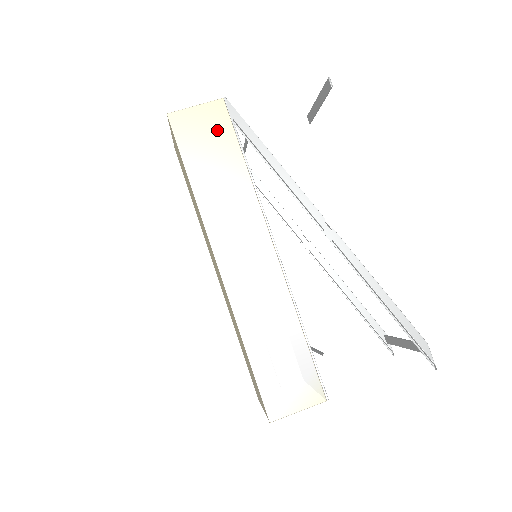
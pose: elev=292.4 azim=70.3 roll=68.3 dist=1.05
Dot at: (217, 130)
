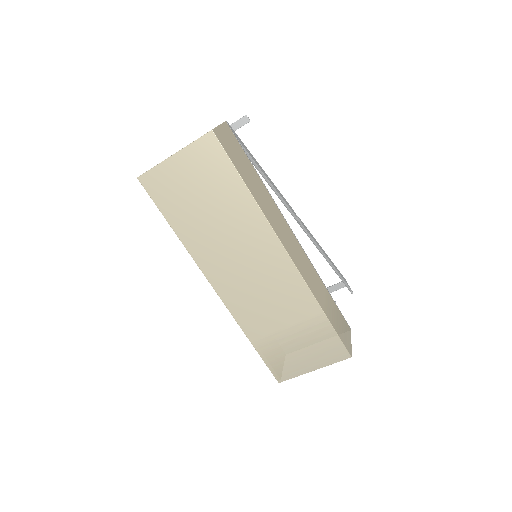
Dot at: (236, 147)
